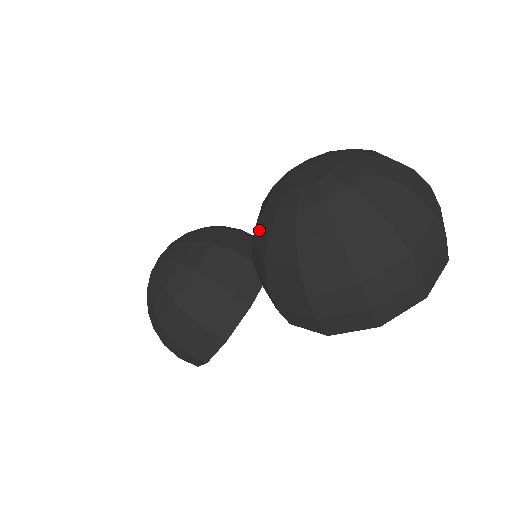
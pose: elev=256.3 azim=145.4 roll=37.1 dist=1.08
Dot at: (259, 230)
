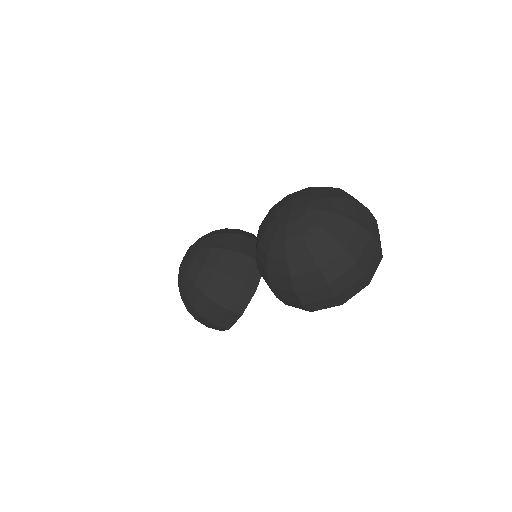
Dot at: (261, 250)
